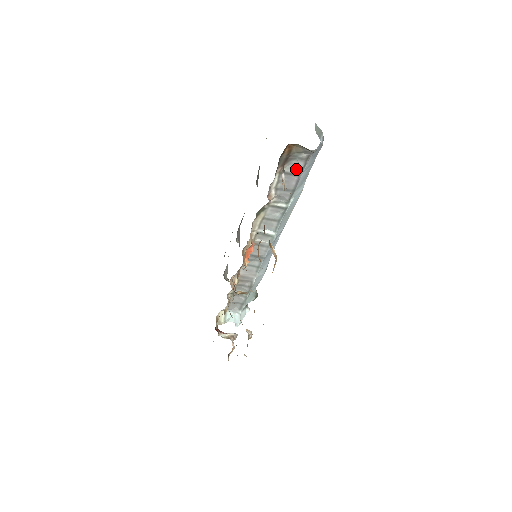
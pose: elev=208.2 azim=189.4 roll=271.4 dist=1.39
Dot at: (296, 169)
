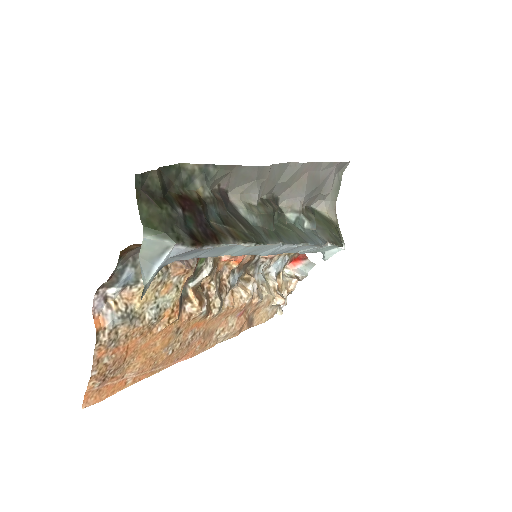
Dot at: occluded
